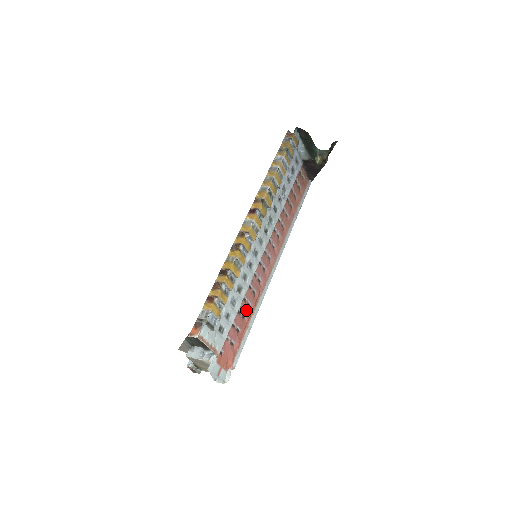
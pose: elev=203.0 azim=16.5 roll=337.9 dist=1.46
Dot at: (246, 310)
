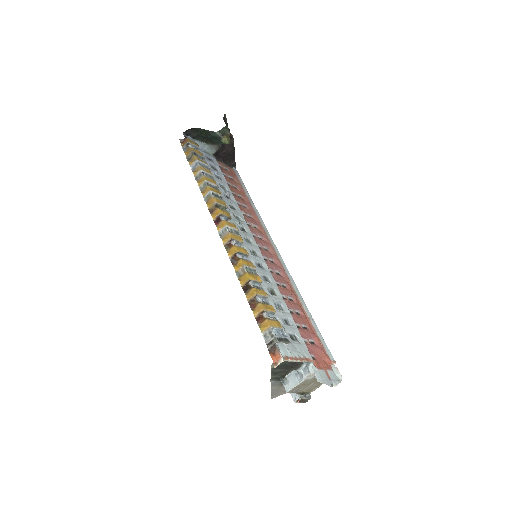
Dot at: (294, 306)
